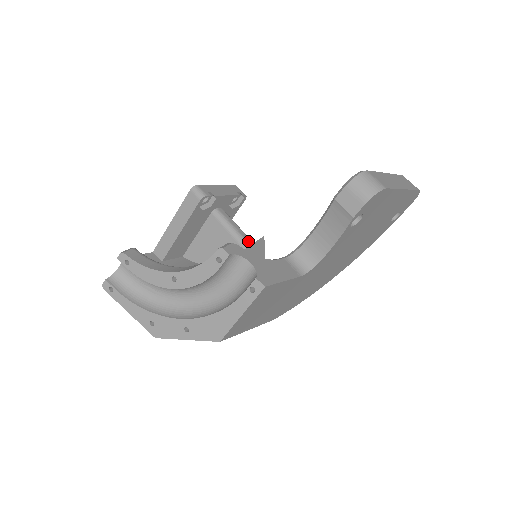
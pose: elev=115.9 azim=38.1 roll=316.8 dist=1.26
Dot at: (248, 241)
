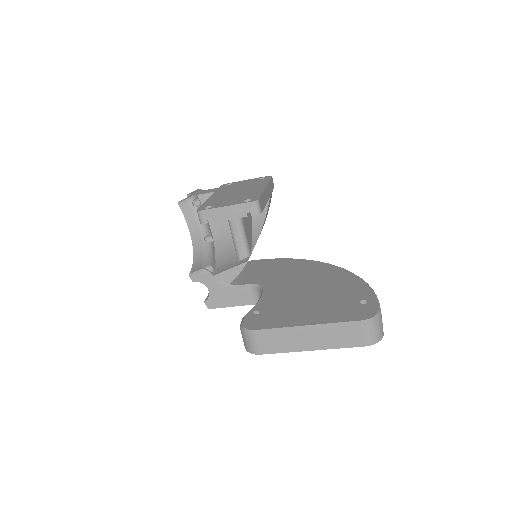
Dot at: (240, 254)
